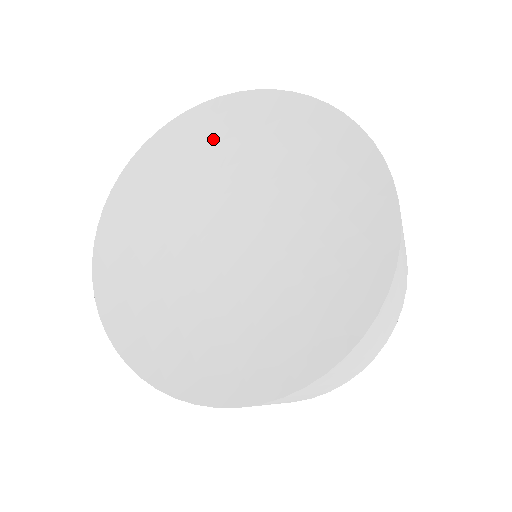
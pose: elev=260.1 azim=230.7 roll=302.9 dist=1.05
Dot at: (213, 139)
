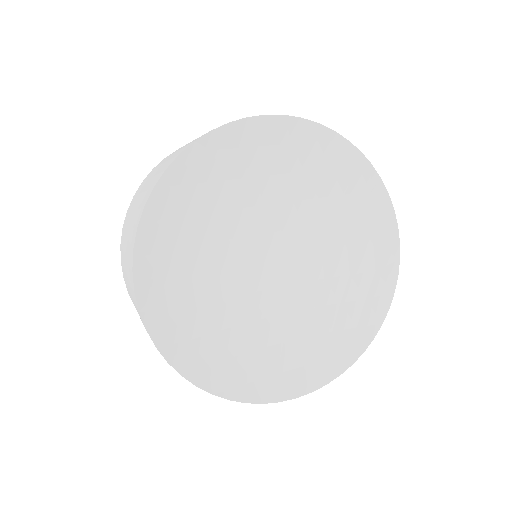
Dot at: (174, 238)
